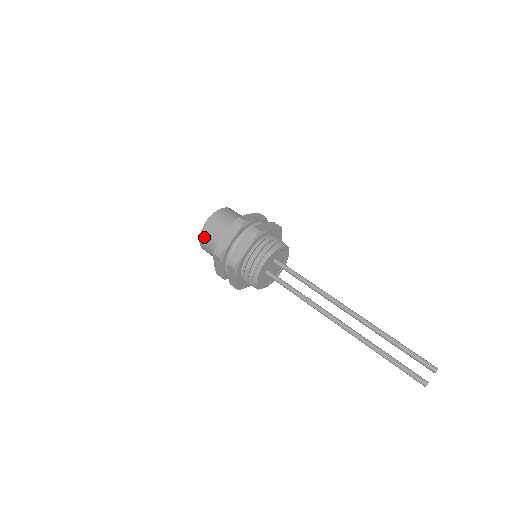
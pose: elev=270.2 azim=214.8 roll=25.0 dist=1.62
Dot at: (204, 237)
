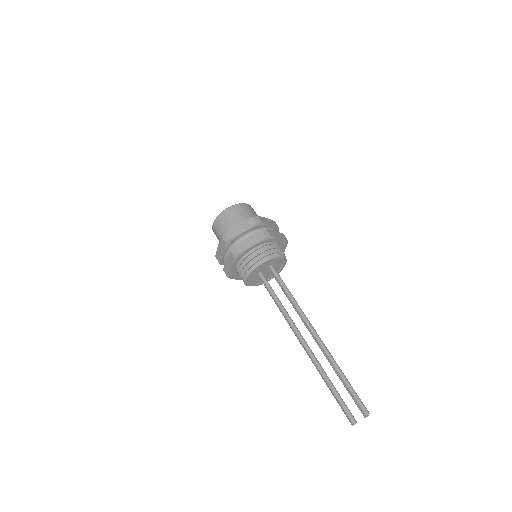
Dot at: (219, 220)
